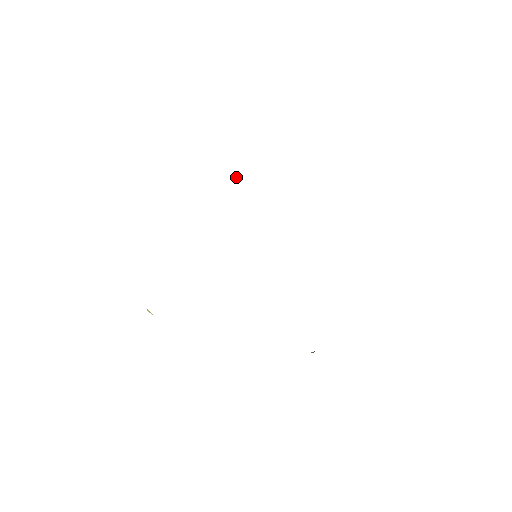
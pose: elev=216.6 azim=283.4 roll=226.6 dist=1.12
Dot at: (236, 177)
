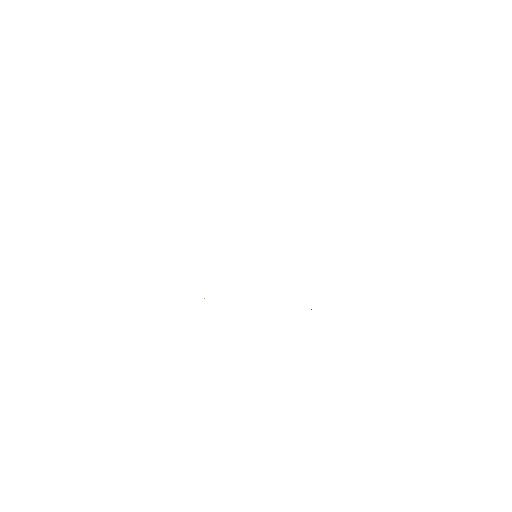
Dot at: occluded
